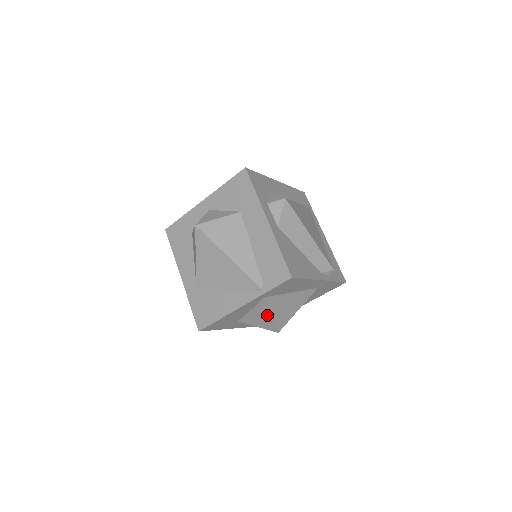
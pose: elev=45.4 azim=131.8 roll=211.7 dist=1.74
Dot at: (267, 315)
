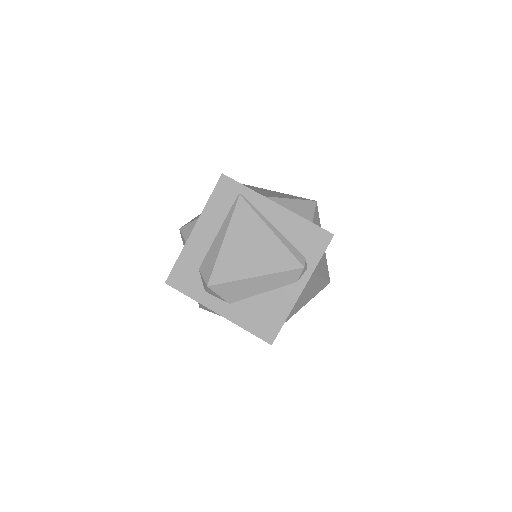
Dot at: occluded
